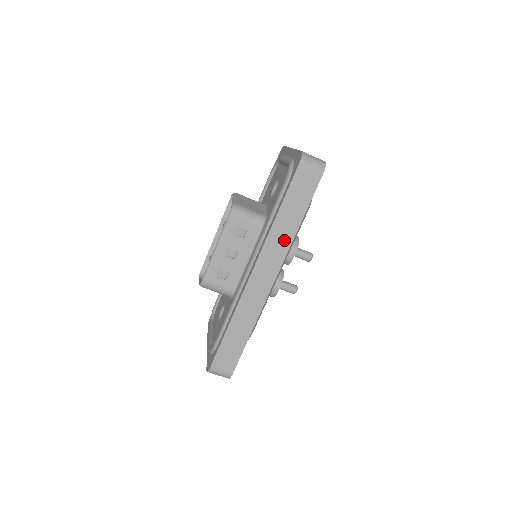
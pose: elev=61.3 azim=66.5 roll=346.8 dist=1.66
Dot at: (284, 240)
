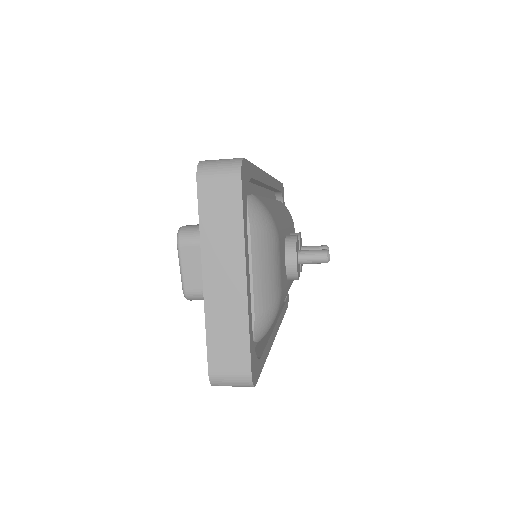
Dot at: occluded
